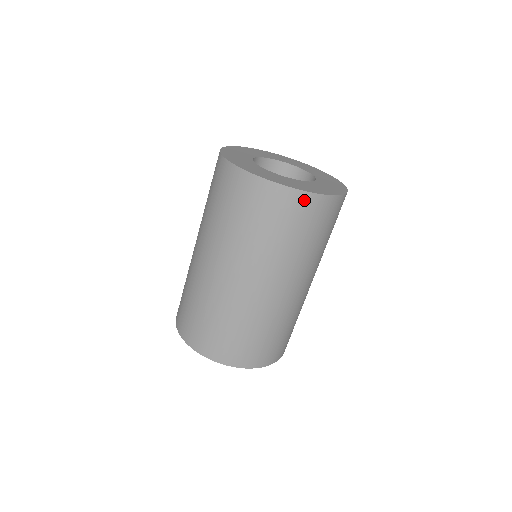
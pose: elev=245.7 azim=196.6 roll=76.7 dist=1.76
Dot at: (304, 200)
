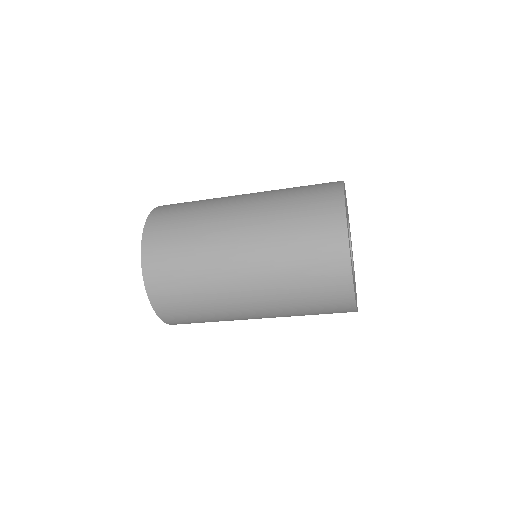
Dot at: occluded
